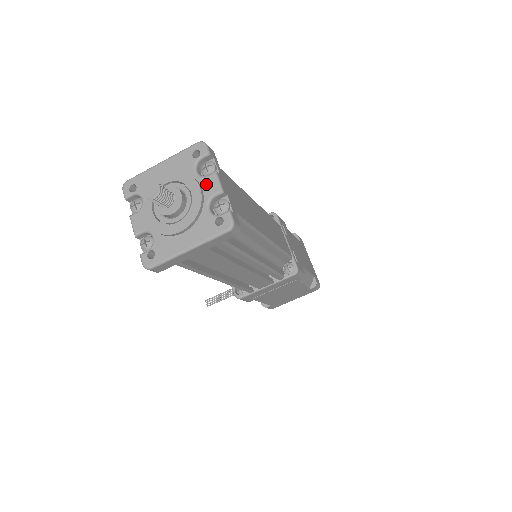
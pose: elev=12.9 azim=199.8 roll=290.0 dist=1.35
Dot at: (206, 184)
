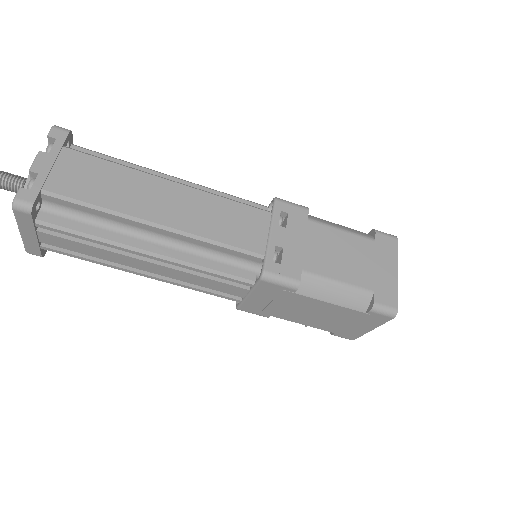
Dot at: occluded
